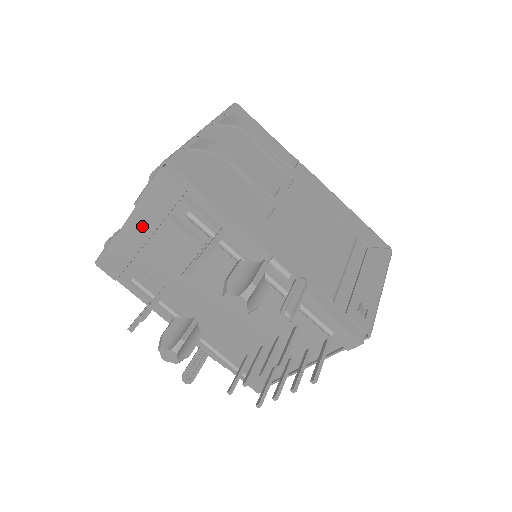
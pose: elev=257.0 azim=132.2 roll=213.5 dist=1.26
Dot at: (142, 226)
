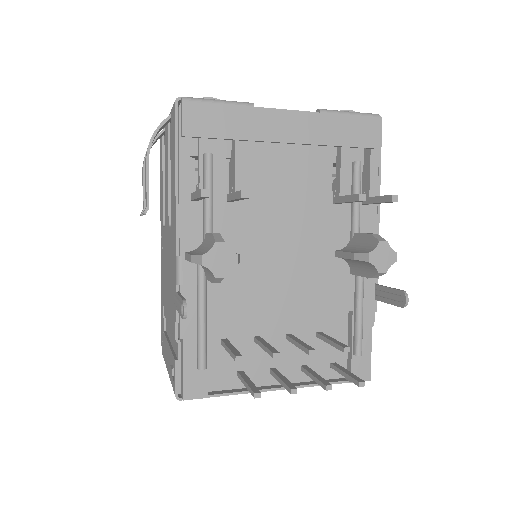
Dot at: (303, 129)
